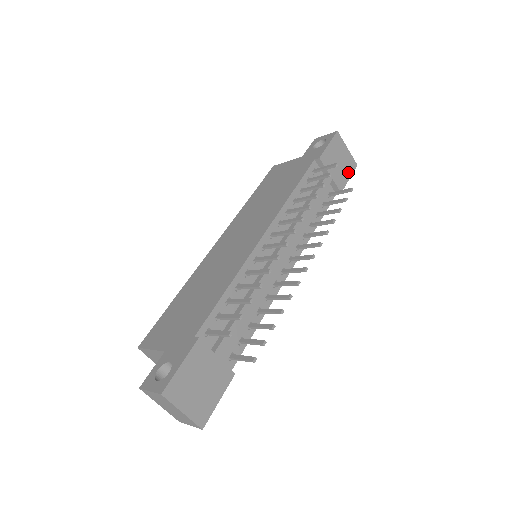
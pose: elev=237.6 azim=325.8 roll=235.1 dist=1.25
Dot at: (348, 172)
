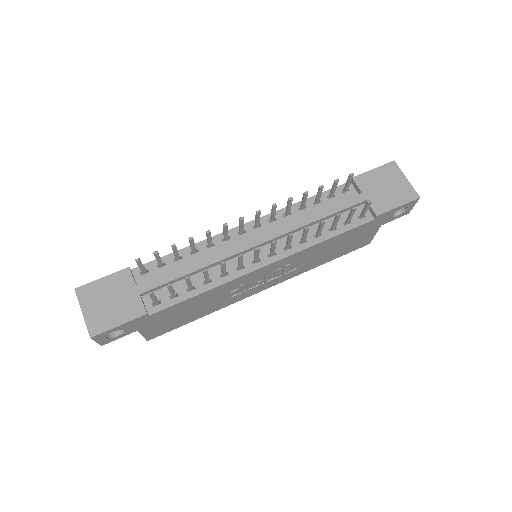
Dot at: (399, 200)
